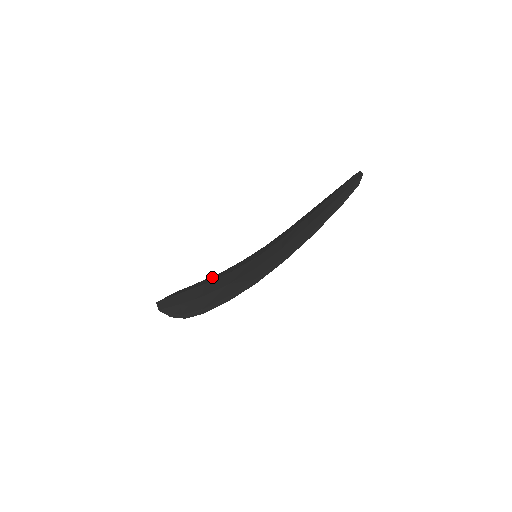
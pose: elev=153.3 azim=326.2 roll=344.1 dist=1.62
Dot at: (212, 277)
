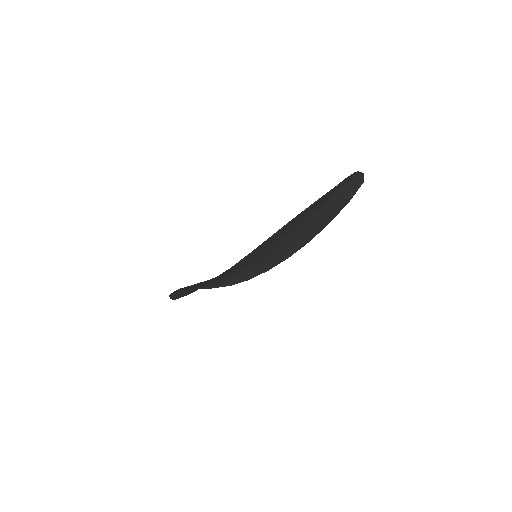
Dot at: occluded
